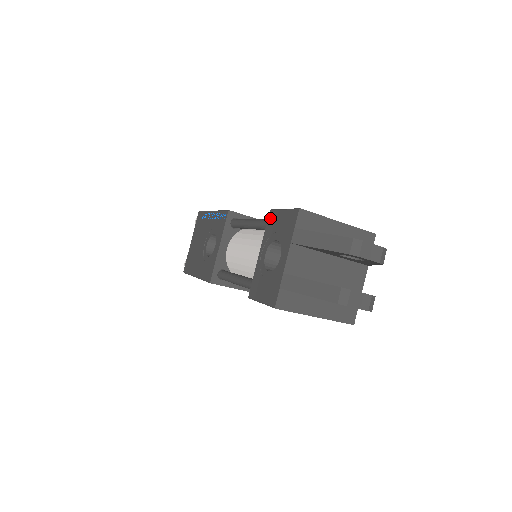
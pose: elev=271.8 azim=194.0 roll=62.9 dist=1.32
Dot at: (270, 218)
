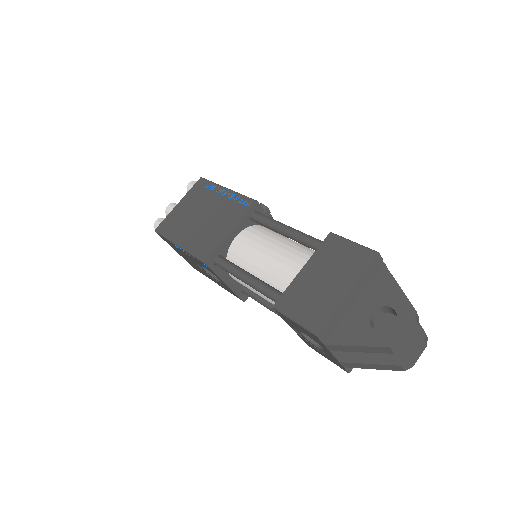
Dot at: (280, 315)
